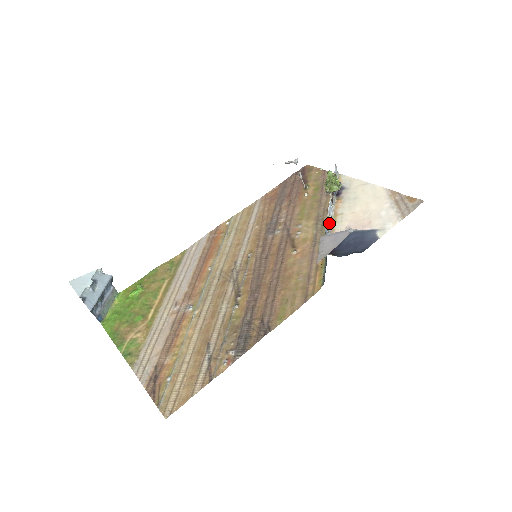
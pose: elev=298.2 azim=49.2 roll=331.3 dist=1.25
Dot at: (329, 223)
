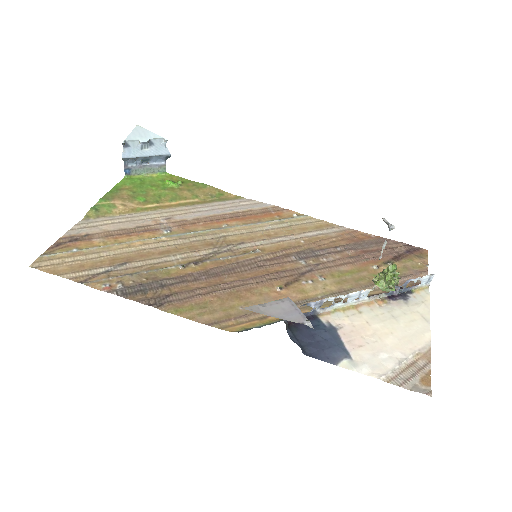
Dot at: (335, 304)
